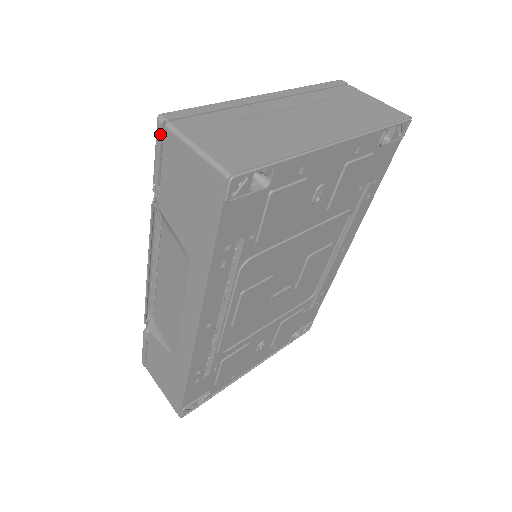
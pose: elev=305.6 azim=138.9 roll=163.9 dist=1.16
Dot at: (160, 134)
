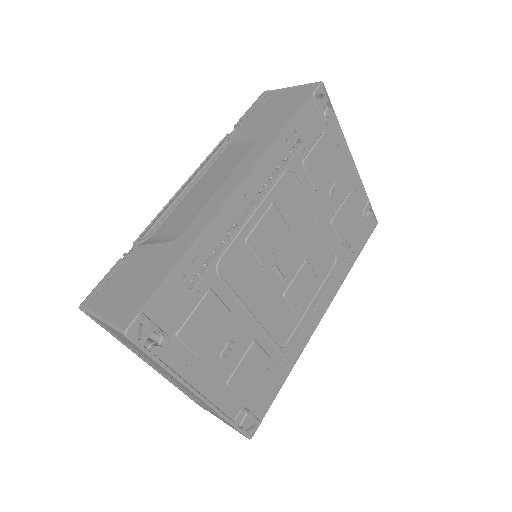
Dot at: (263, 95)
